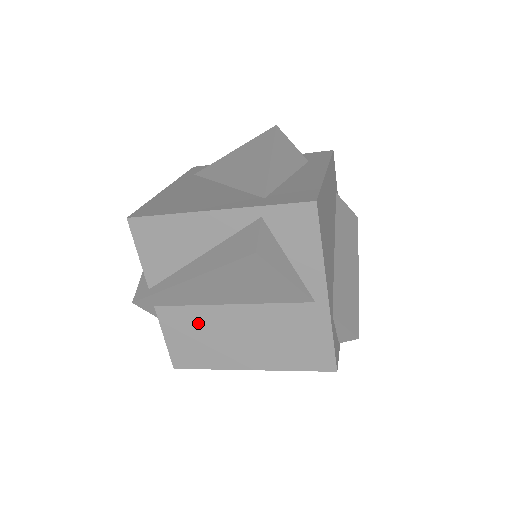
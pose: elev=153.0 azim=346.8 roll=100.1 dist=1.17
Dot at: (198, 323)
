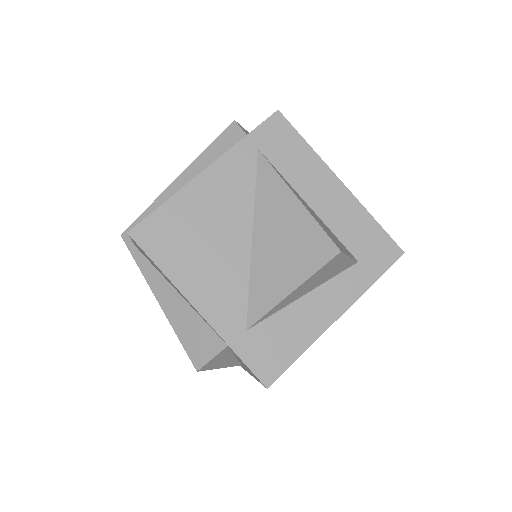
Dot at: occluded
